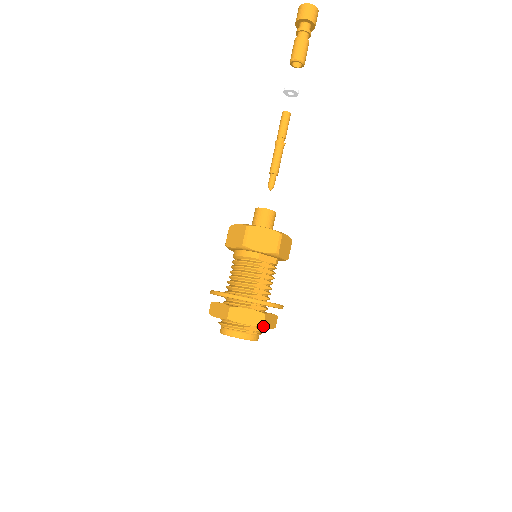
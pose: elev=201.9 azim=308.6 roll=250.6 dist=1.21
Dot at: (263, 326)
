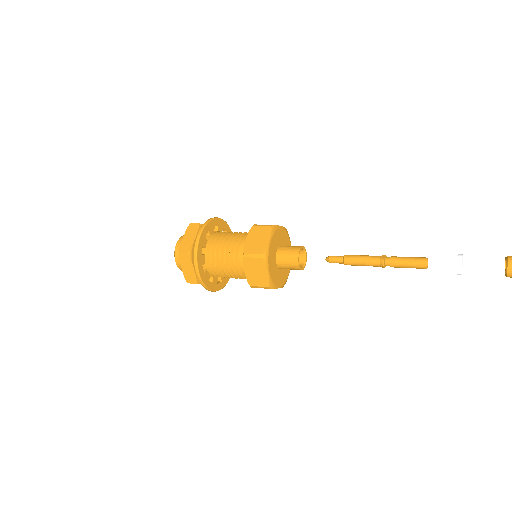
Dot at: occluded
